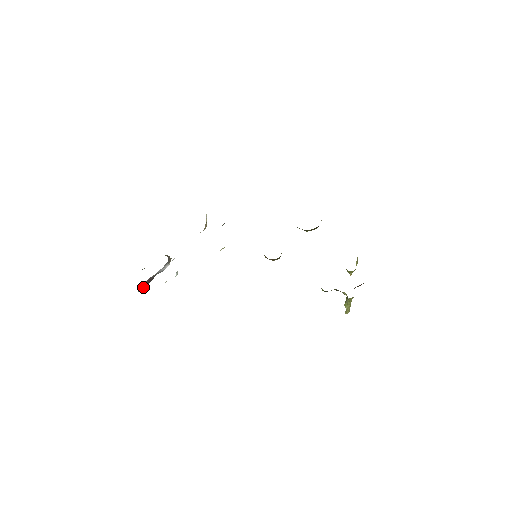
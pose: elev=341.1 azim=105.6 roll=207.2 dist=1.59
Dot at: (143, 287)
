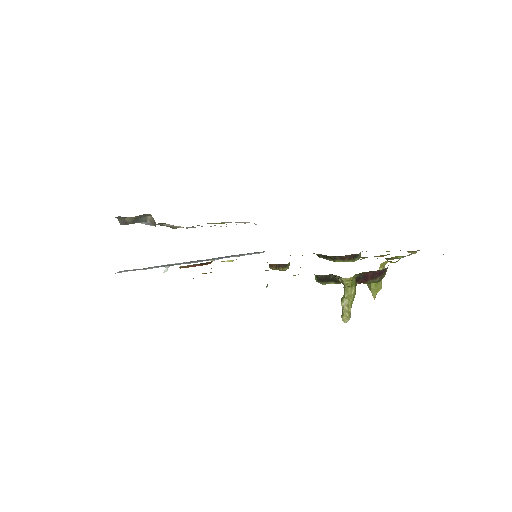
Dot at: occluded
